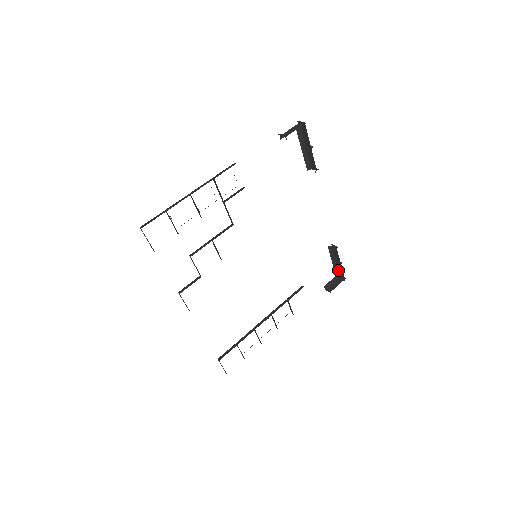
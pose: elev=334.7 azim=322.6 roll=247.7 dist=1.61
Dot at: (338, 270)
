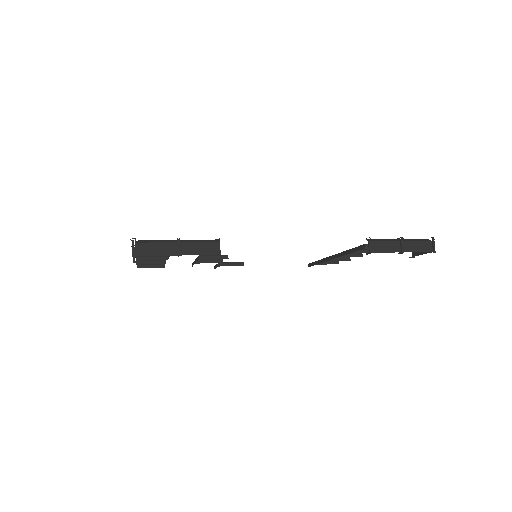
Dot at: (418, 241)
